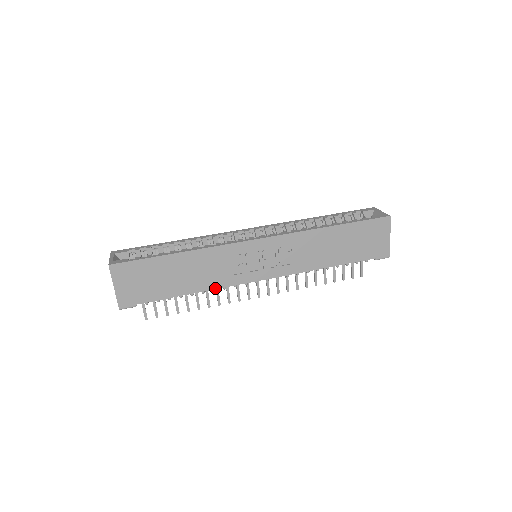
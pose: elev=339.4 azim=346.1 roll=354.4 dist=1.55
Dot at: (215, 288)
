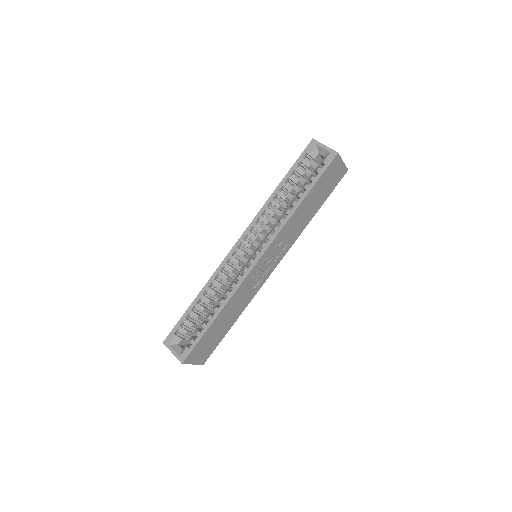
Dot at: (249, 302)
